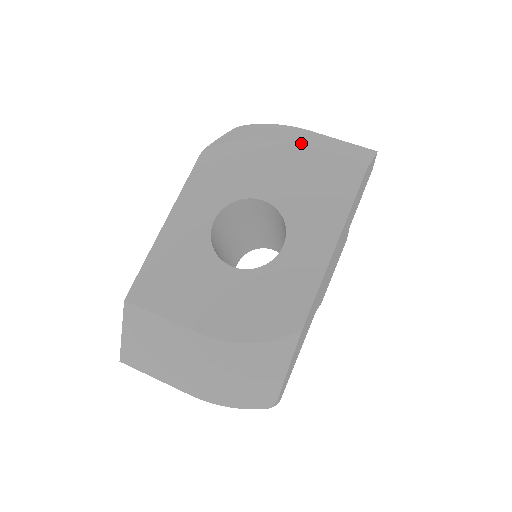
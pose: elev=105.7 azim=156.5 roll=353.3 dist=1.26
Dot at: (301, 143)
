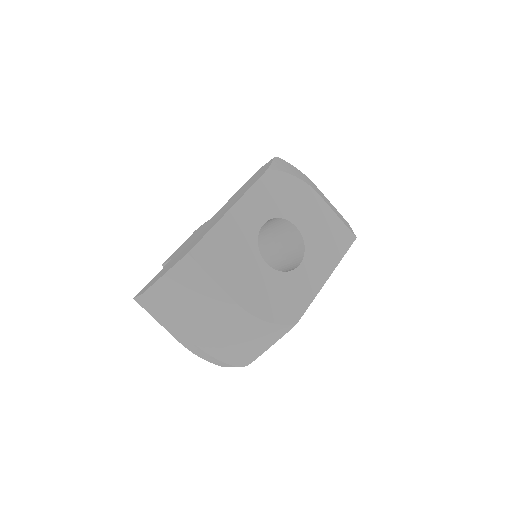
Dot at: (324, 199)
